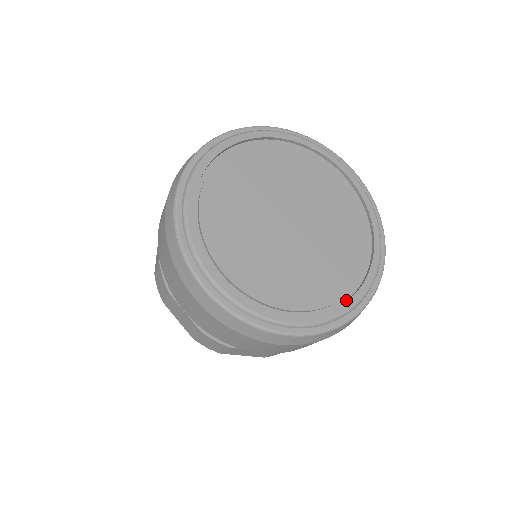
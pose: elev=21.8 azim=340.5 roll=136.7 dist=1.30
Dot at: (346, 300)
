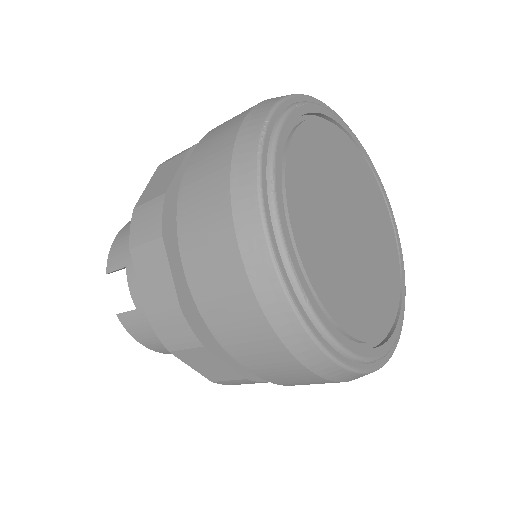
Dot at: (375, 346)
